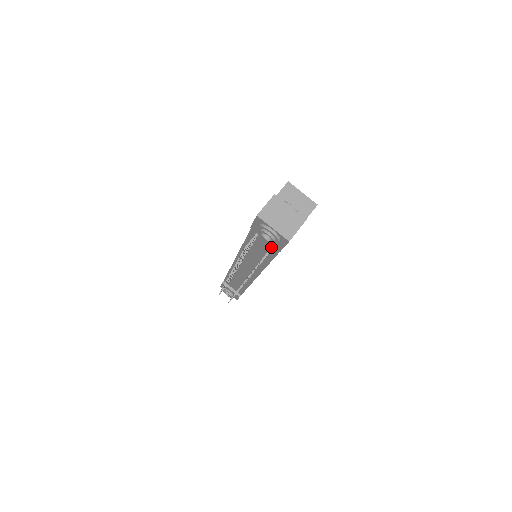
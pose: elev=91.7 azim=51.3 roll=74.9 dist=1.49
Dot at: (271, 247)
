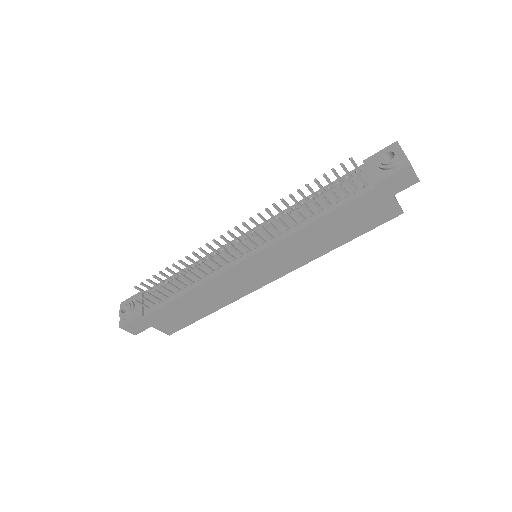
Dot at: (365, 181)
